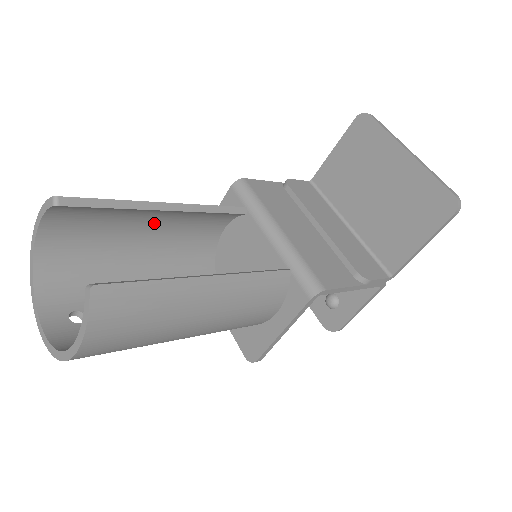
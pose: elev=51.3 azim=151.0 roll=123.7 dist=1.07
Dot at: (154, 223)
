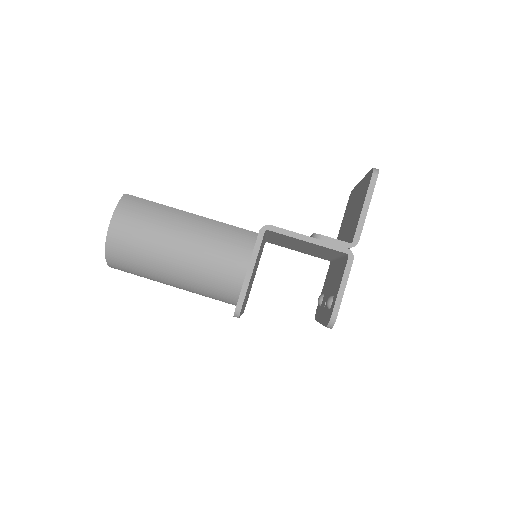
Dot at: occluded
